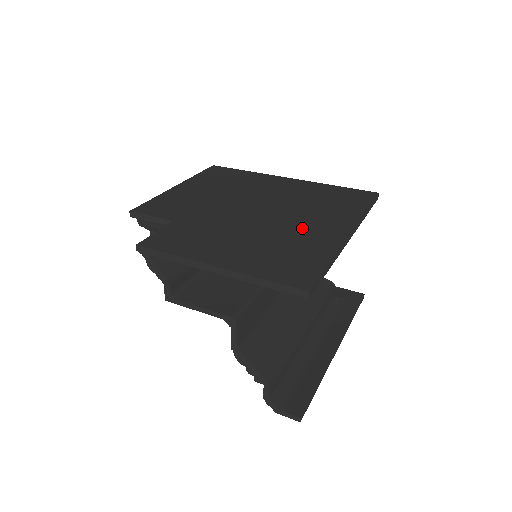
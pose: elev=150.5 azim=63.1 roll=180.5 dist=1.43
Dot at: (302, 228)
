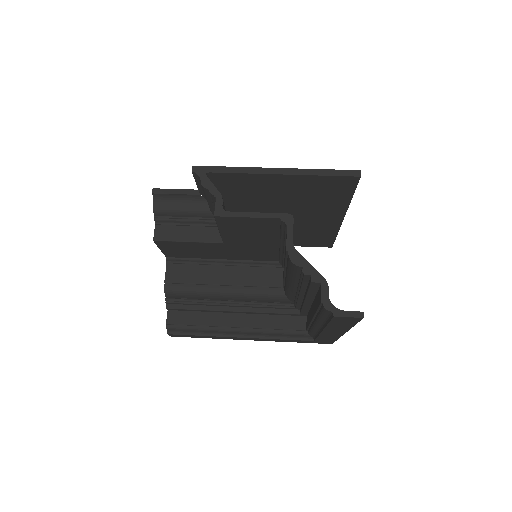
Dot at: occluded
